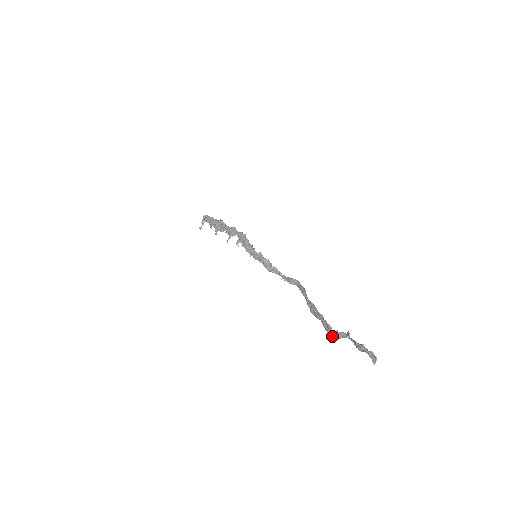
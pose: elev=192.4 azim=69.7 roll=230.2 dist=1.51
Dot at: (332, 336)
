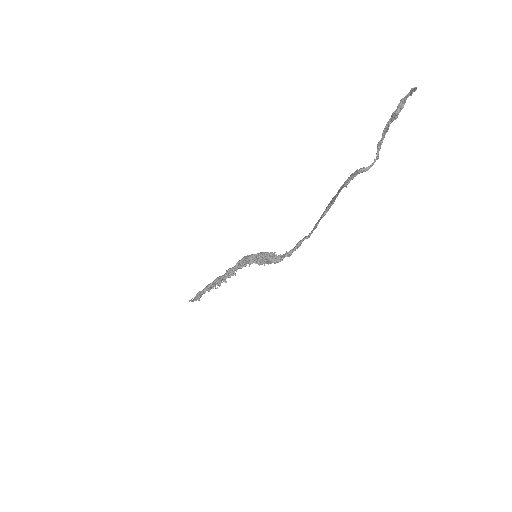
Dot at: (357, 171)
